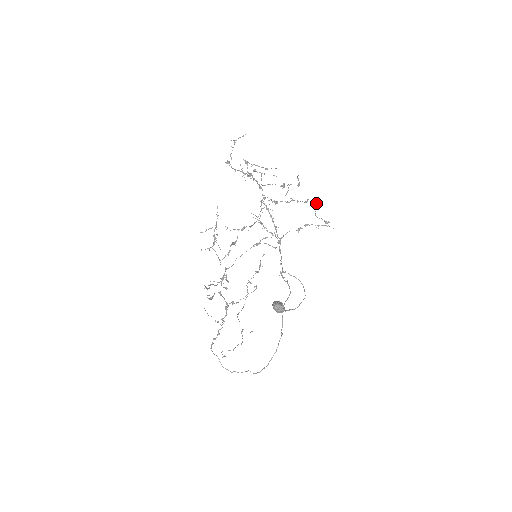
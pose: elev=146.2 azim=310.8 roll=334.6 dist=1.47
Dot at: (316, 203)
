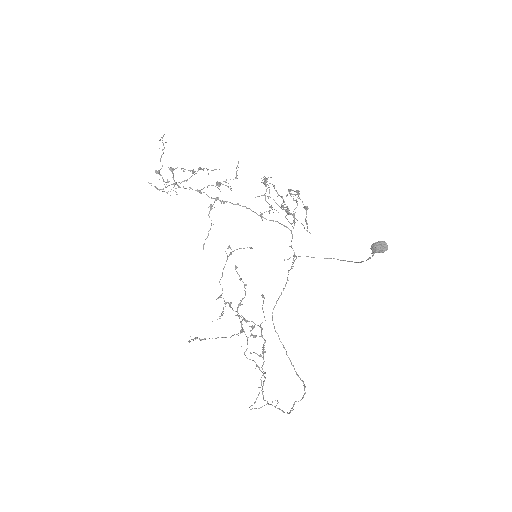
Dot at: (266, 185)
